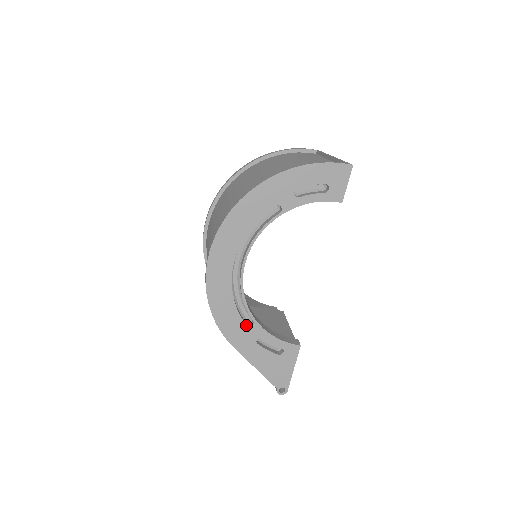
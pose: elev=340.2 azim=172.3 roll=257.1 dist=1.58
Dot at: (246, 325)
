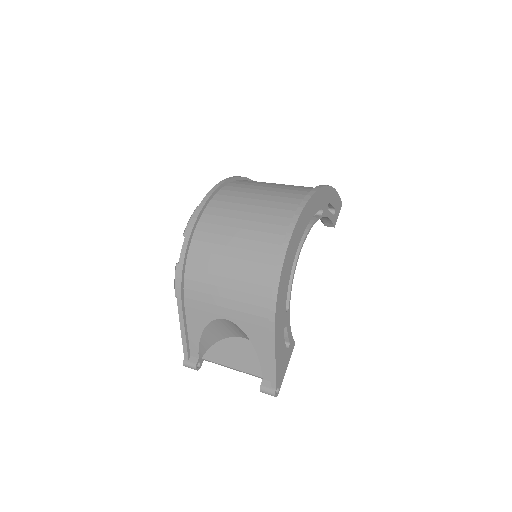
Dot at: occluded
